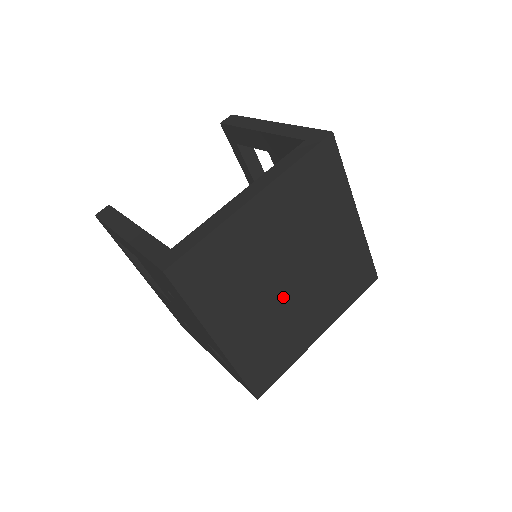
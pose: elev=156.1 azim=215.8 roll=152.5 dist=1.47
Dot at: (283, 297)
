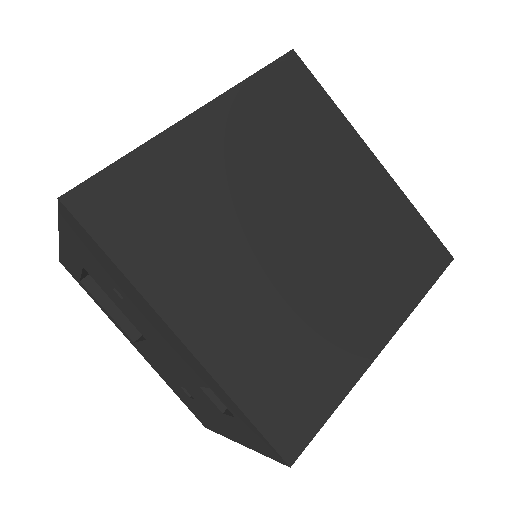
Dot at: (285, 268)
